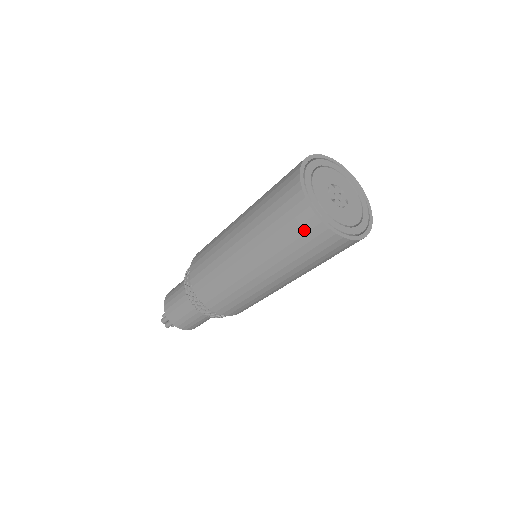
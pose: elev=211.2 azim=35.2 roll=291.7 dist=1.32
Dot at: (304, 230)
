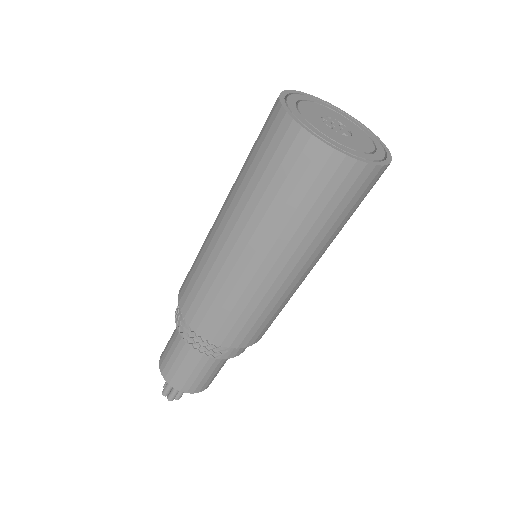
Dot at: (266, 124)
